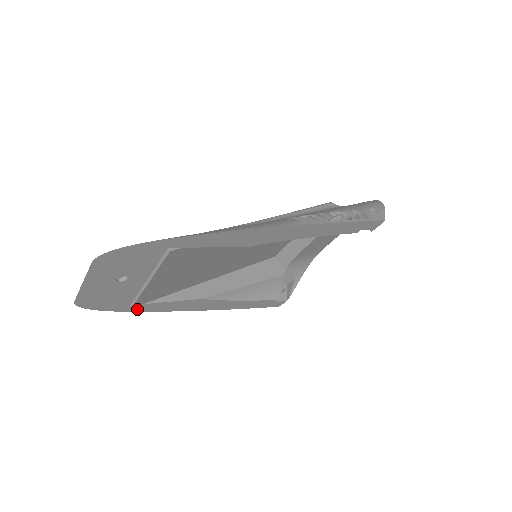
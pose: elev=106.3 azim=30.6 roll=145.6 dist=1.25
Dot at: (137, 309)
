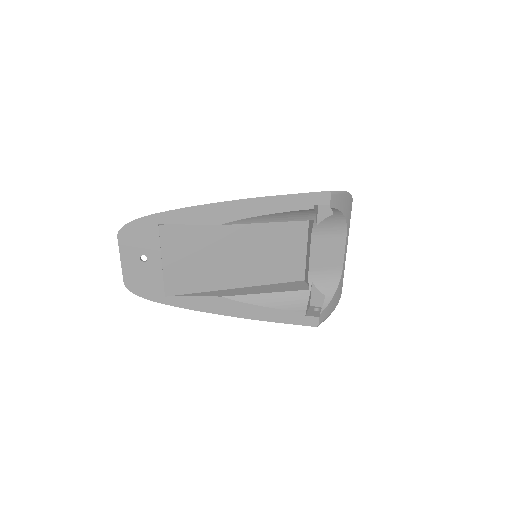
Dot at: (173, 303)
